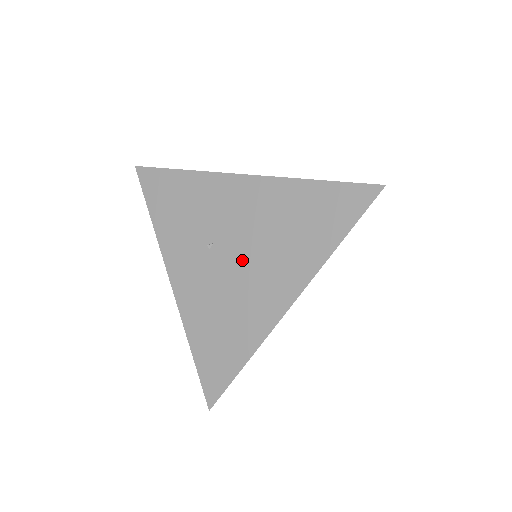
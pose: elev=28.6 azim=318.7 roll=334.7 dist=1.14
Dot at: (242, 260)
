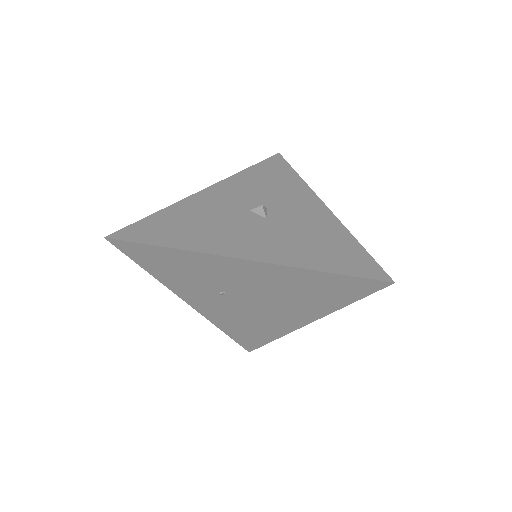
Dot at: (257, 303)
